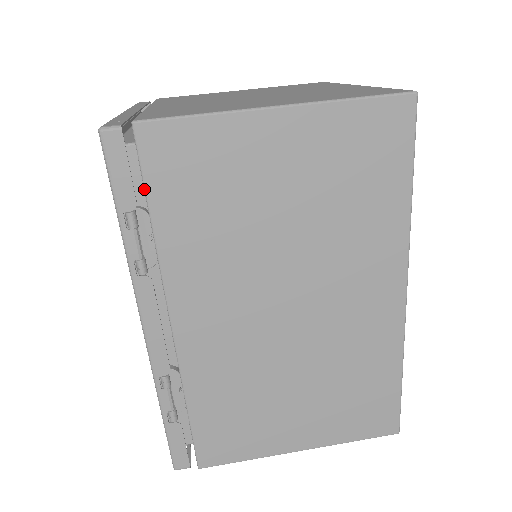
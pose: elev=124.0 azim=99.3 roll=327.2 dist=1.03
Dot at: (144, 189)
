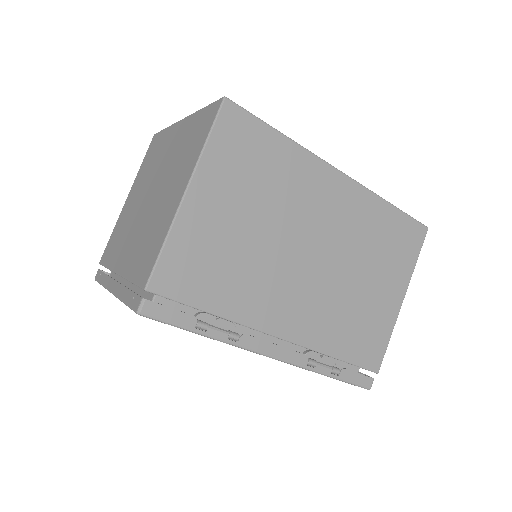
Dot at: occluded
